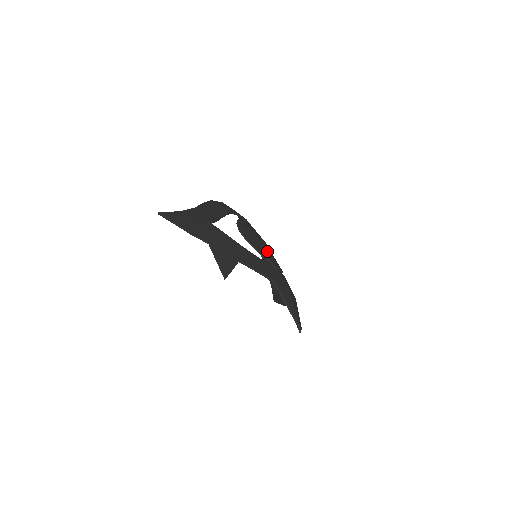
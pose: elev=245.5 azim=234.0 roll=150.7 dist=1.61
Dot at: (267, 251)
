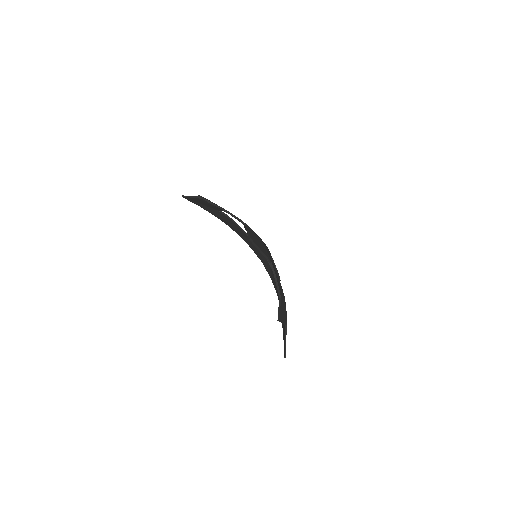
Dot at: occluded
